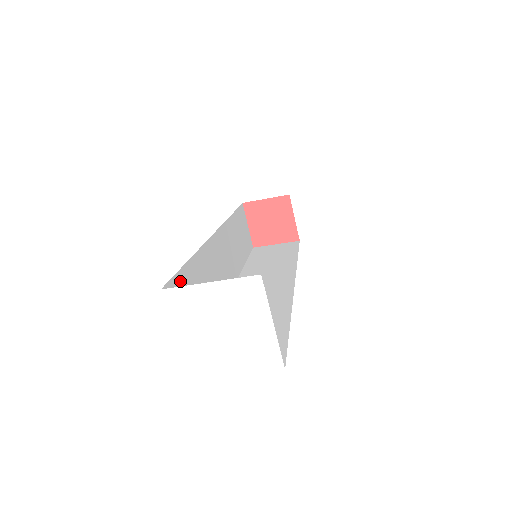
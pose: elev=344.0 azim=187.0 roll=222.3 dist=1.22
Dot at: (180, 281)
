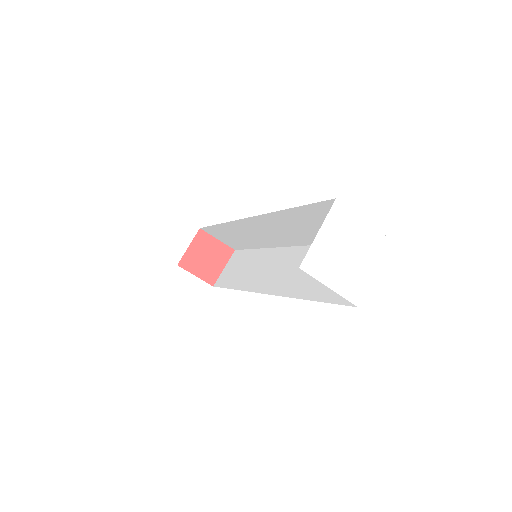
Dot at: occluded
